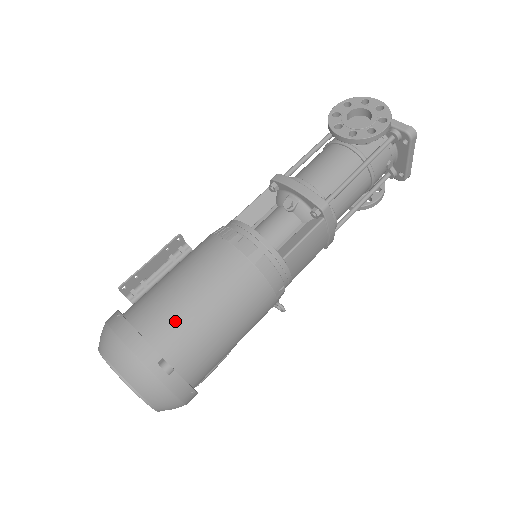
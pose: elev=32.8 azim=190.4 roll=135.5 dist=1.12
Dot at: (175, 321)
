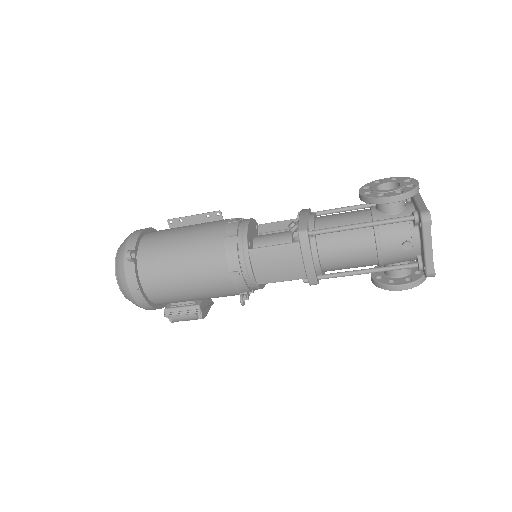
Dot at: (160, 240)
